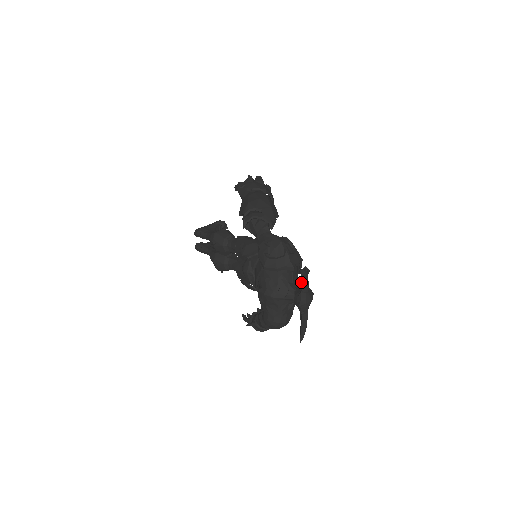
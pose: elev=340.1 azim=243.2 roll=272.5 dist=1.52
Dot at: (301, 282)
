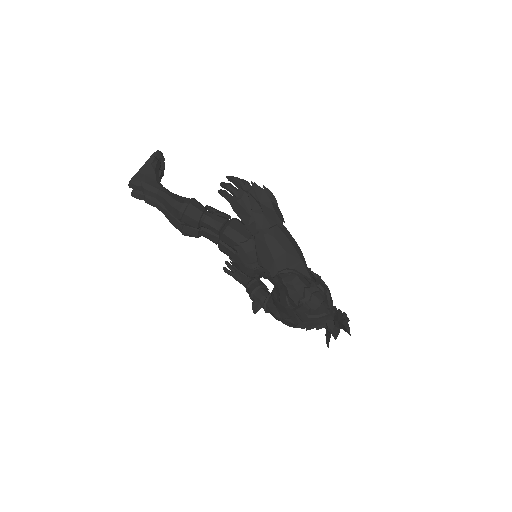
Dot at: (338, 324)
